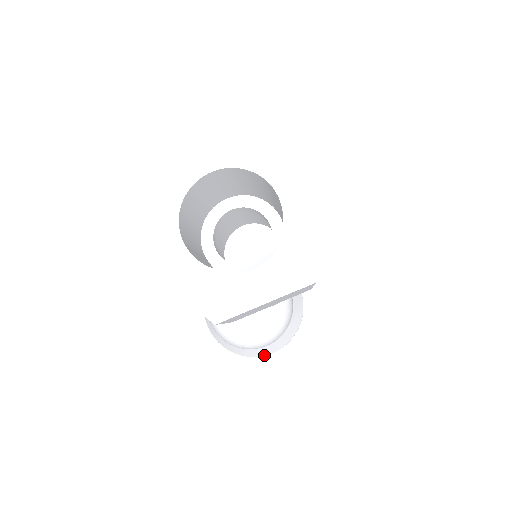
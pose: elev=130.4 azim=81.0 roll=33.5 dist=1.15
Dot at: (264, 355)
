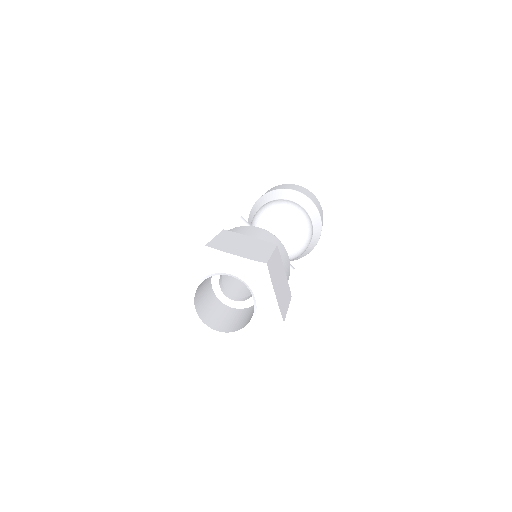
Dot at: occluded
